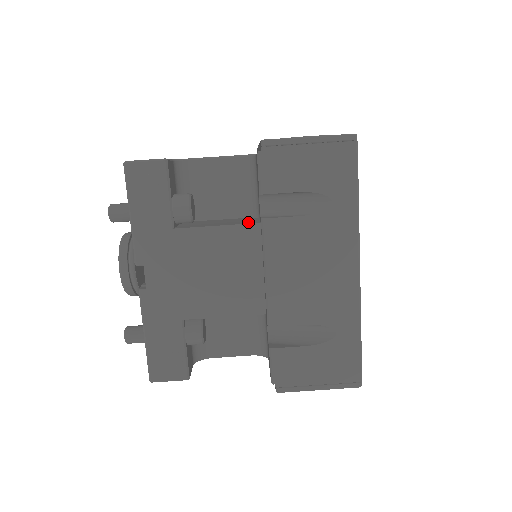
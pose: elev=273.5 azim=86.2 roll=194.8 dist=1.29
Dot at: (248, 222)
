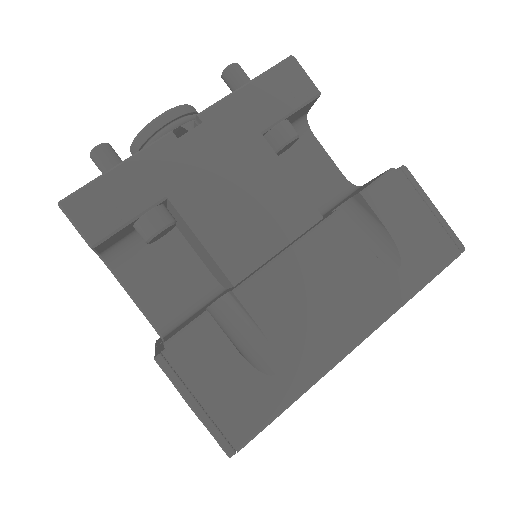
Dot at: occluded
